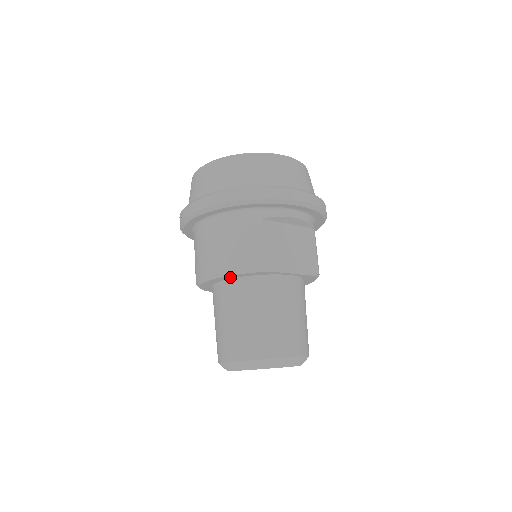
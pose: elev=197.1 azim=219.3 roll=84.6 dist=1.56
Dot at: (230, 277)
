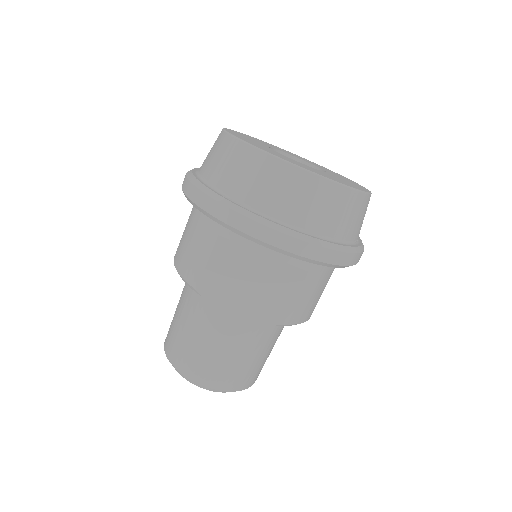
Dot at: occluded
